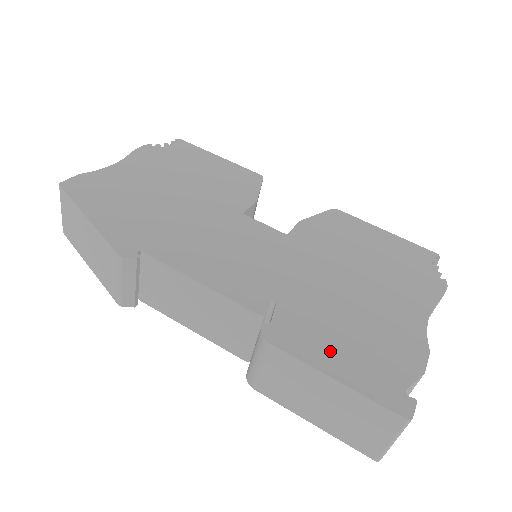
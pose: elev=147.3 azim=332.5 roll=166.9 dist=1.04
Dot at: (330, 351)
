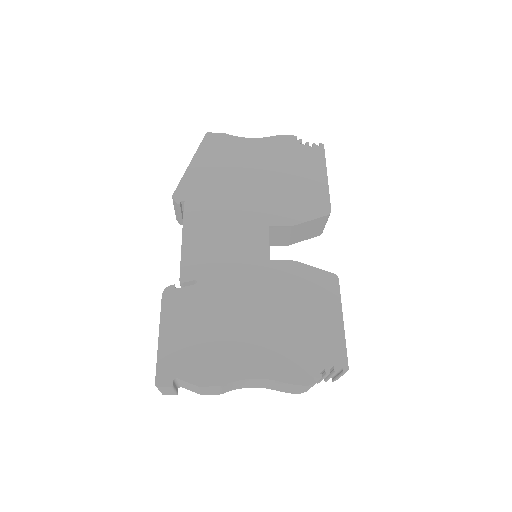
Dot at: (178, 327)
